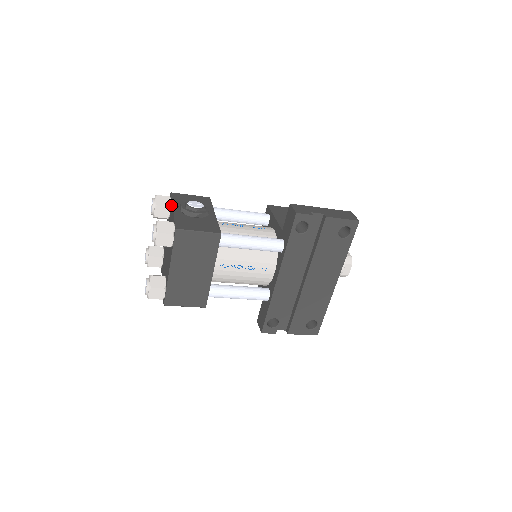
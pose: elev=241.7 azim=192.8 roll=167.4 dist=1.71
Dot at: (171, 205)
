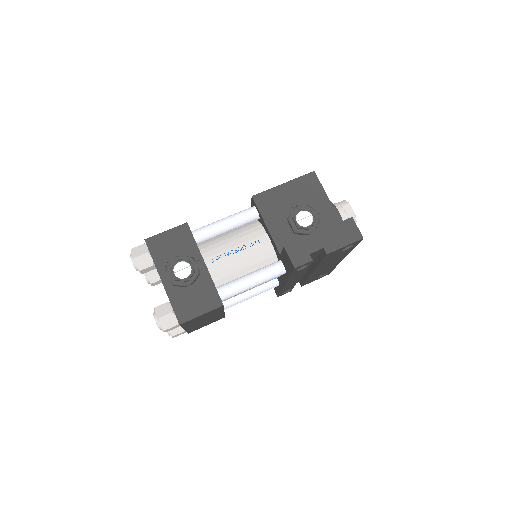
Dot at: (155, 265)
